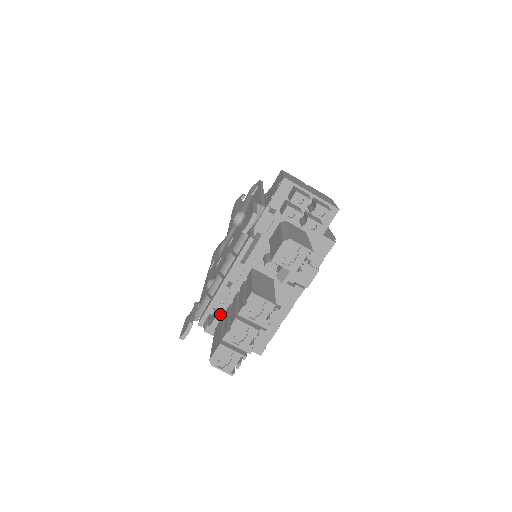
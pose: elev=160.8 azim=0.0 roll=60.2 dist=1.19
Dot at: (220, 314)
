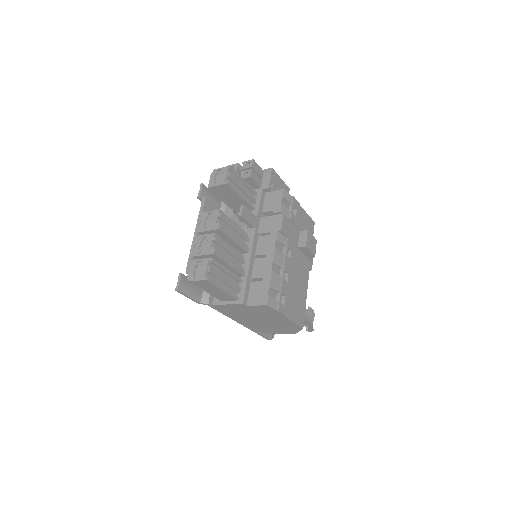
Dot at: occluded
